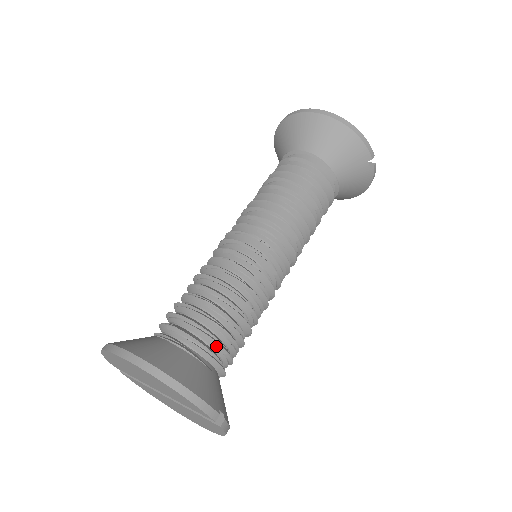
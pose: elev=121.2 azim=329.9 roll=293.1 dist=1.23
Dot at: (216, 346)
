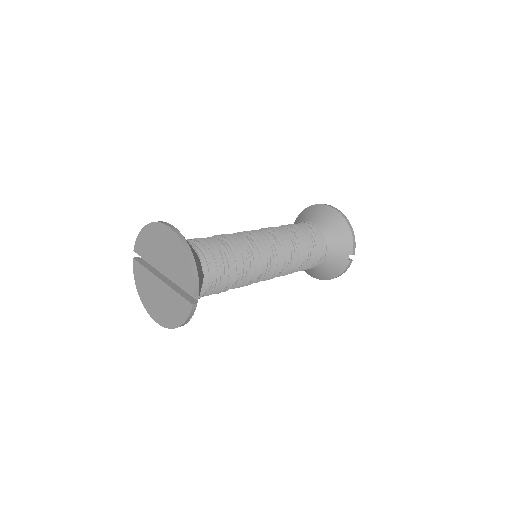
Dot at: (214, 269)
